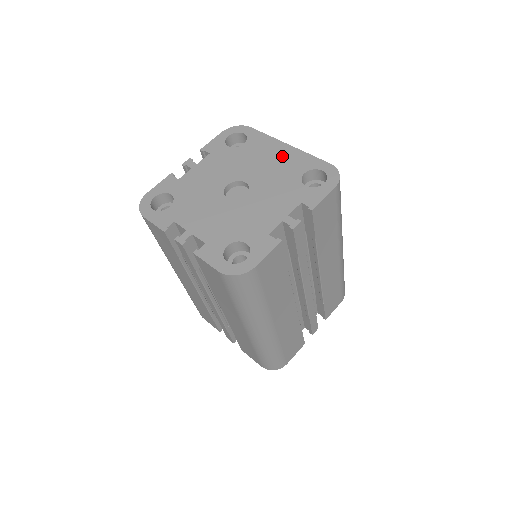
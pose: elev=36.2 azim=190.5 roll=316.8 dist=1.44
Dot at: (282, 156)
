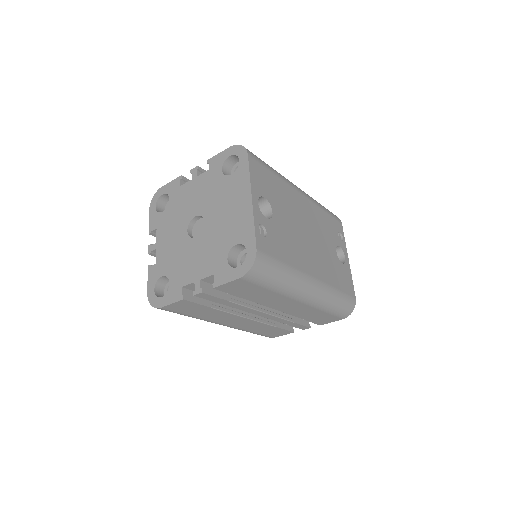
Dot at: (239, 211)
